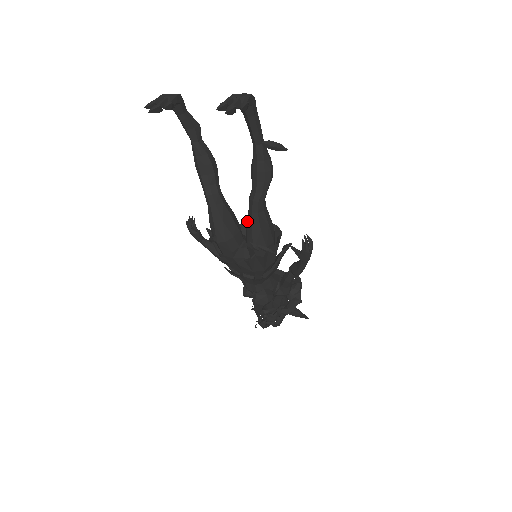
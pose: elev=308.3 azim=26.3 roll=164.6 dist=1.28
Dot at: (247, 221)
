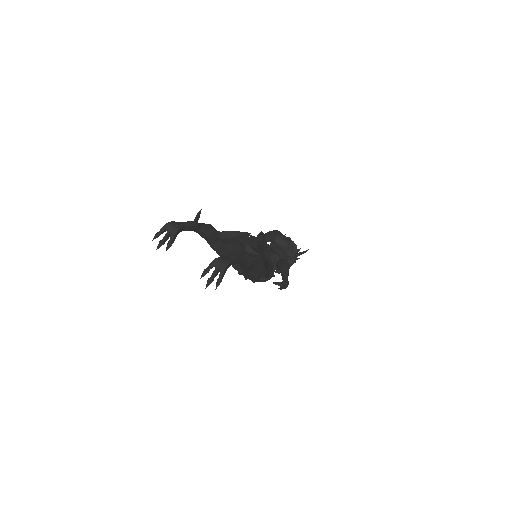
Dot at: occluded
